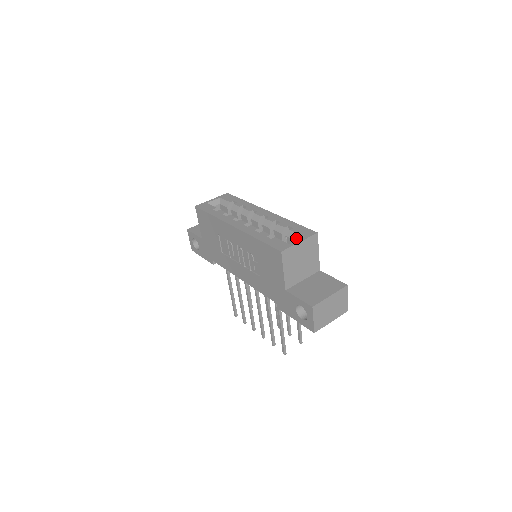
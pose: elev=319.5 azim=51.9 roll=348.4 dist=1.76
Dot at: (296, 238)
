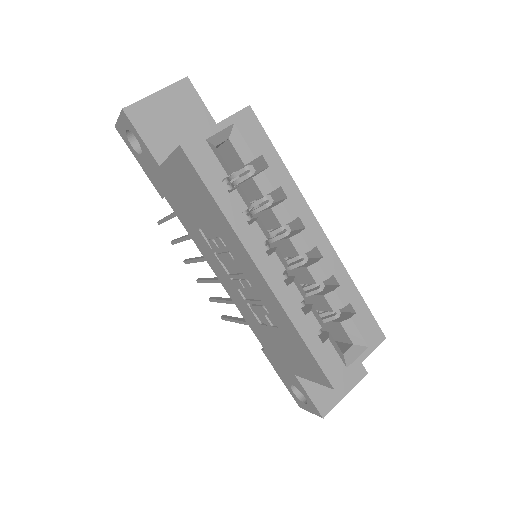
Dot at: (354, 339)
